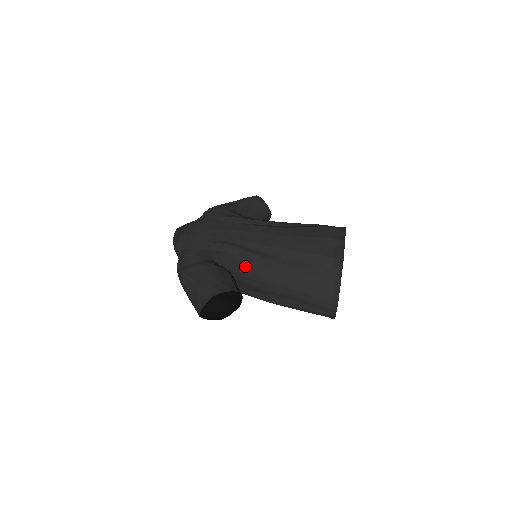
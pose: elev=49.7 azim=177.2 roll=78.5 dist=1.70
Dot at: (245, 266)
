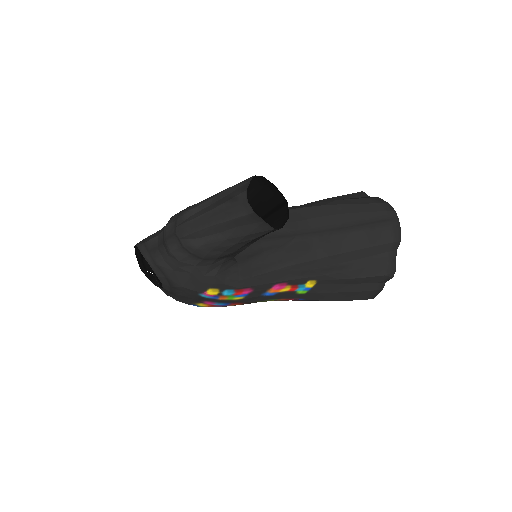
Dot at: occluded
